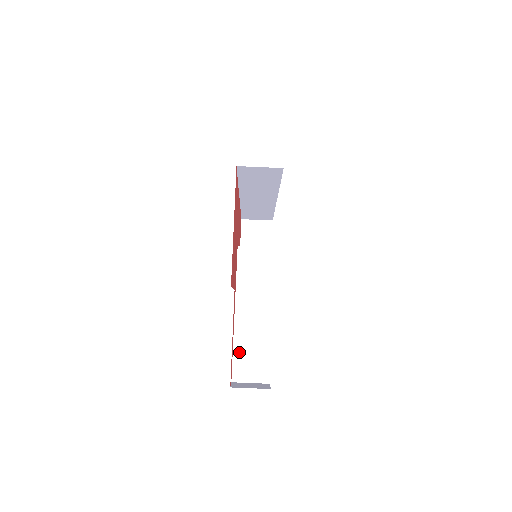
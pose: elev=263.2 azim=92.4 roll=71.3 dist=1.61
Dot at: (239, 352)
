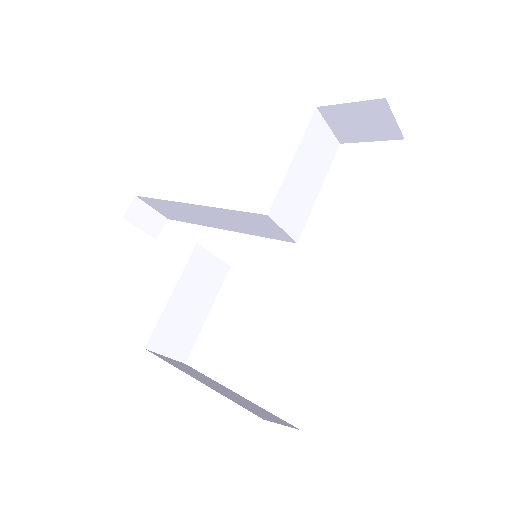
Dot at: (164, 203)
